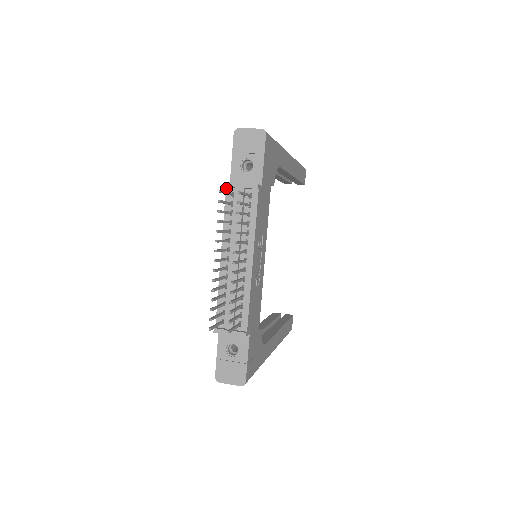
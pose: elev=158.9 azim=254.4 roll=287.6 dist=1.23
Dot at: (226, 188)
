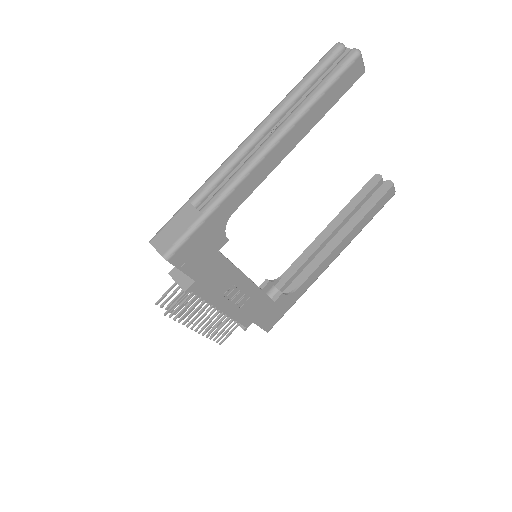
Dot at: (174, 272)
